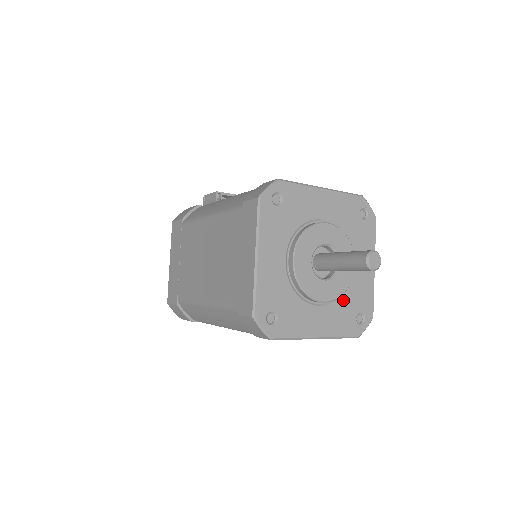
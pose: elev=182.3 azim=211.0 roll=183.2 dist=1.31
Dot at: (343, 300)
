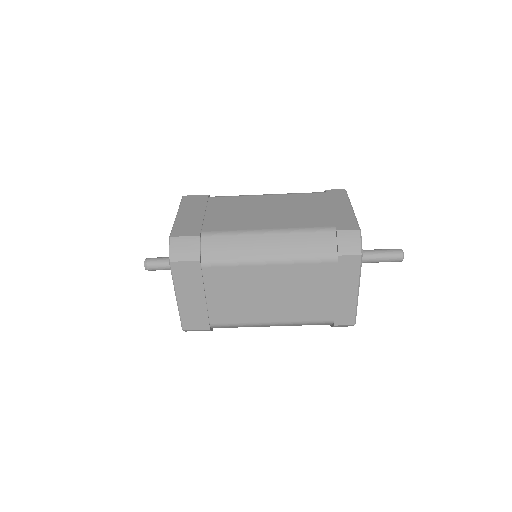
Dot at: occluded
